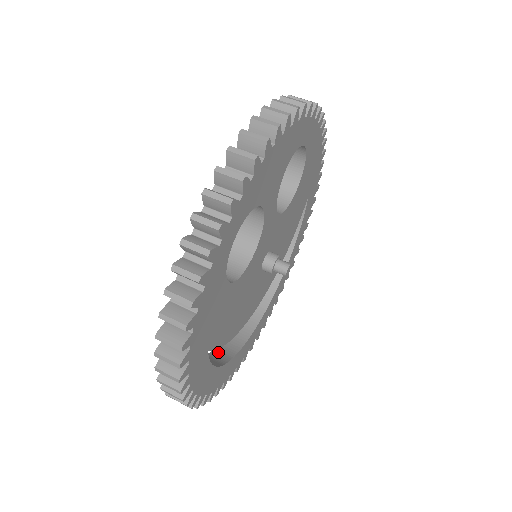
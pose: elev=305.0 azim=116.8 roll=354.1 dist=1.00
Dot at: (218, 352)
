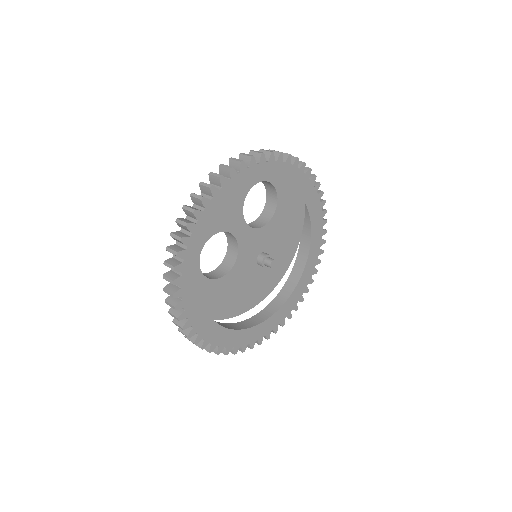
Dot at: (250, 320)
